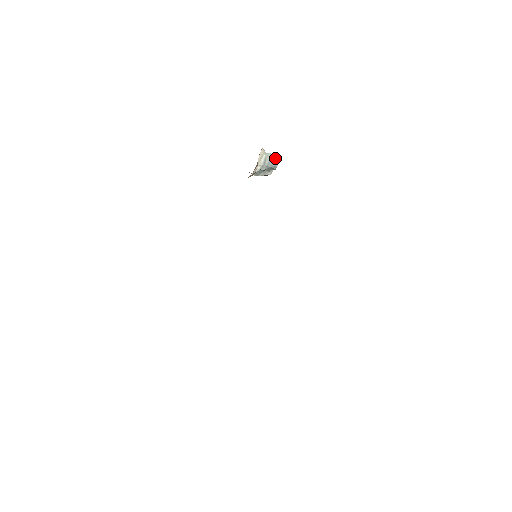
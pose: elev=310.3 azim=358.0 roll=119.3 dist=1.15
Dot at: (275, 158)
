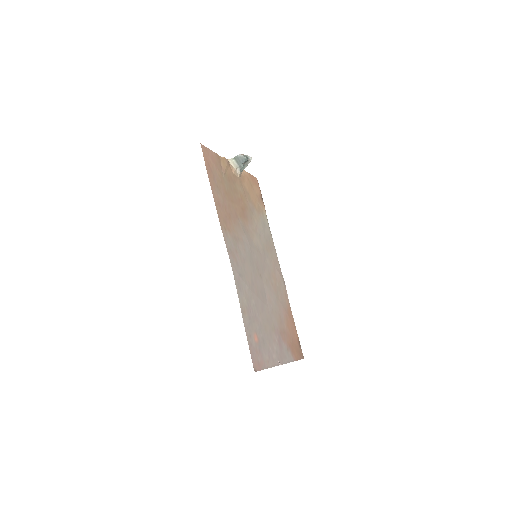
Dot at: (240, 156)
